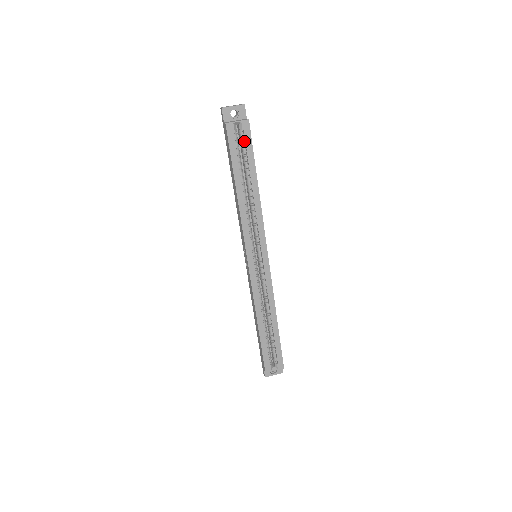
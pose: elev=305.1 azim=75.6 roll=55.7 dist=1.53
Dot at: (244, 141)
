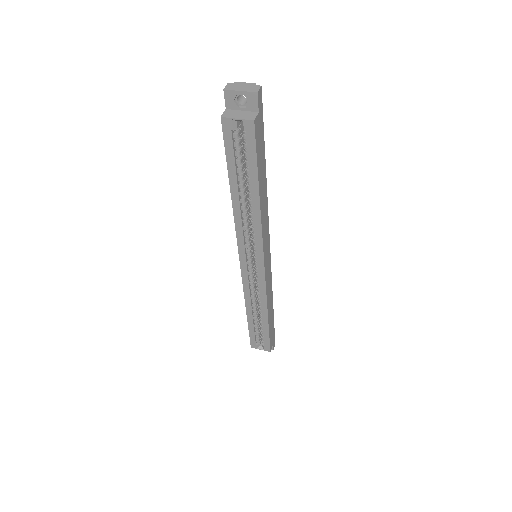
Dot at: (246, 144)
